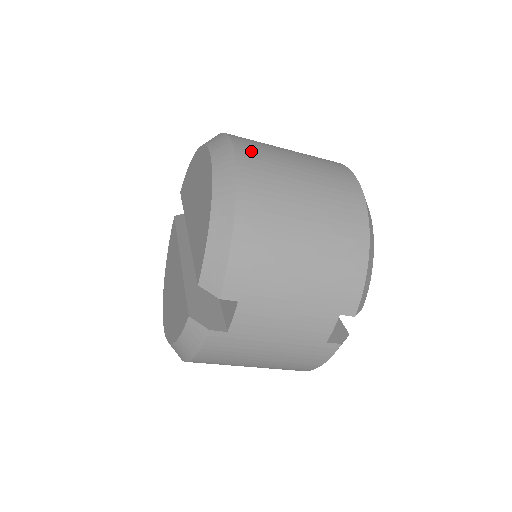
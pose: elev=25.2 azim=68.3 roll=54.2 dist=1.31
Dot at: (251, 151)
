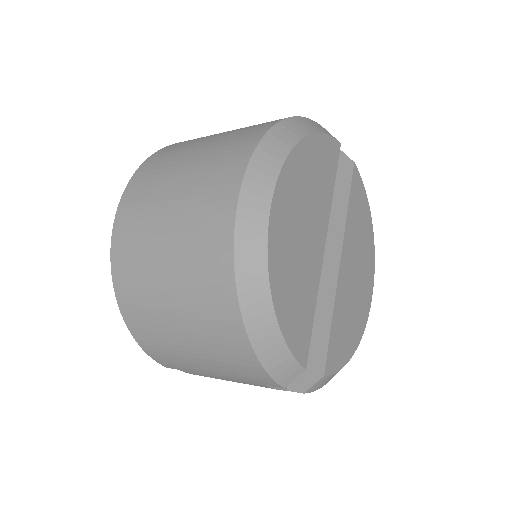
Dot at: (125, 231)
